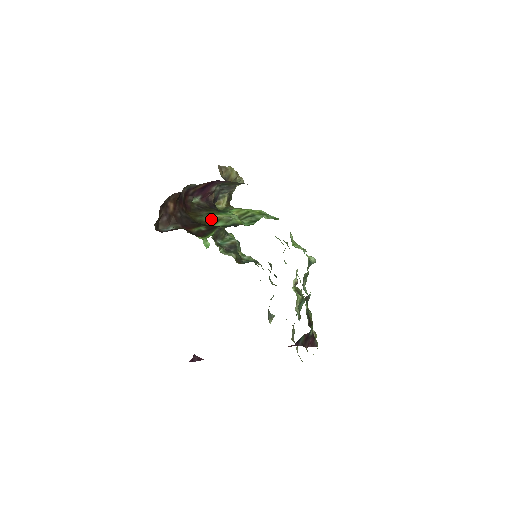
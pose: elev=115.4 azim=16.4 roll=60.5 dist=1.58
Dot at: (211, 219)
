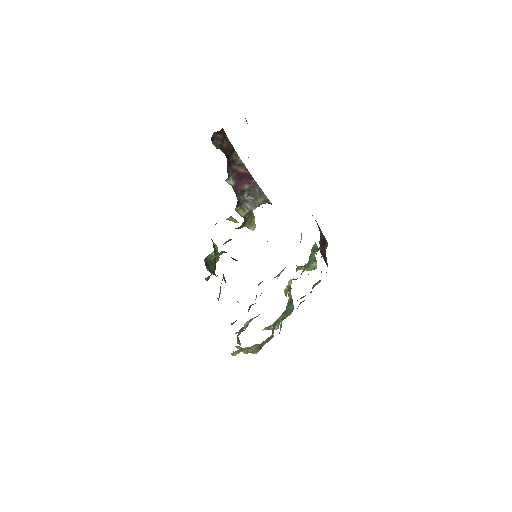
Dot at: occluded
